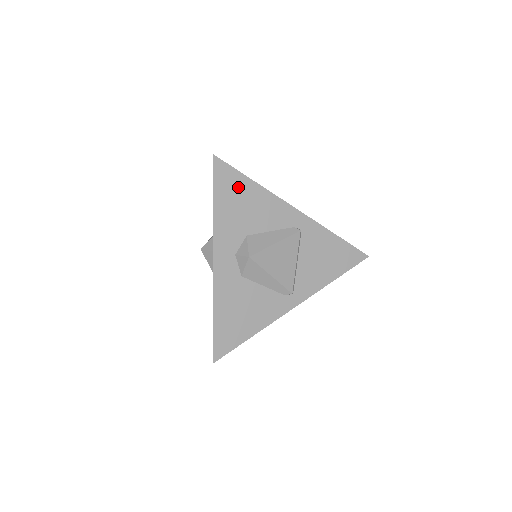
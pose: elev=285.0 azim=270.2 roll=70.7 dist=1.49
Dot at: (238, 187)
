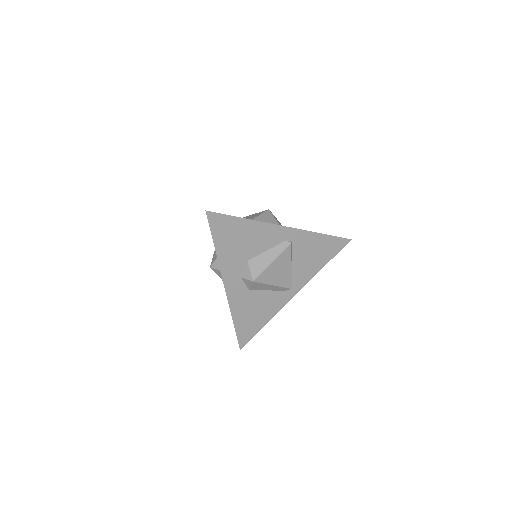
Dot at: (233, 228)
